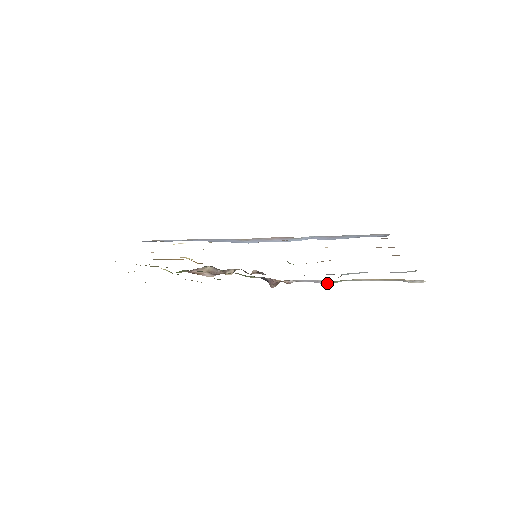
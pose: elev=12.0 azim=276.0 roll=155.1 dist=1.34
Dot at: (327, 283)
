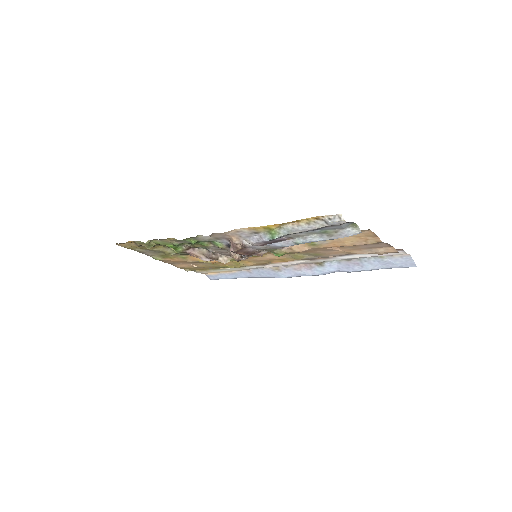
Dot at: (269, 239)
